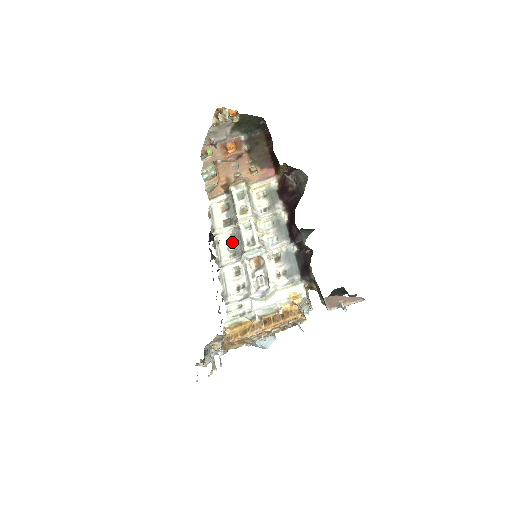
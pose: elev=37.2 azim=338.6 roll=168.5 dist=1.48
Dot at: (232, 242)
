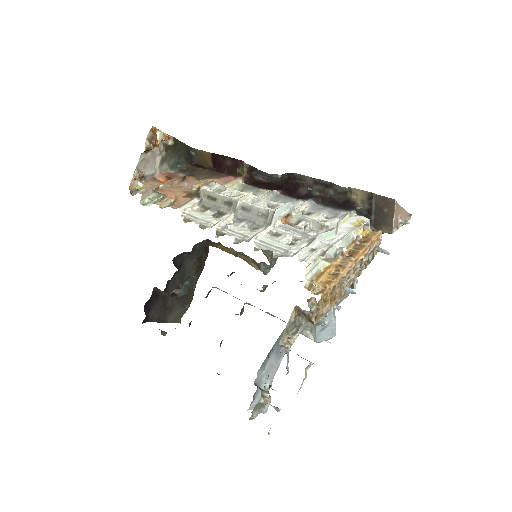
Dot at: (242, 221)
